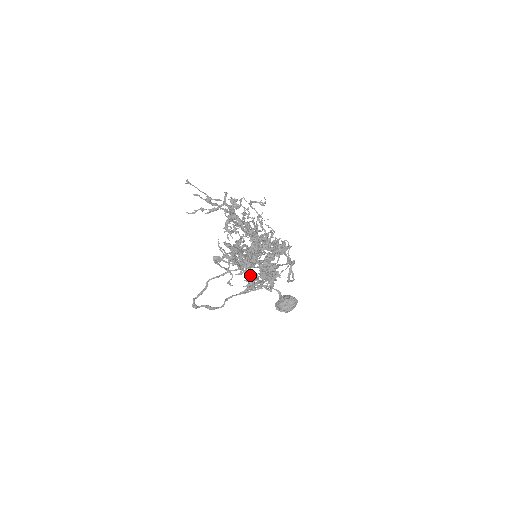
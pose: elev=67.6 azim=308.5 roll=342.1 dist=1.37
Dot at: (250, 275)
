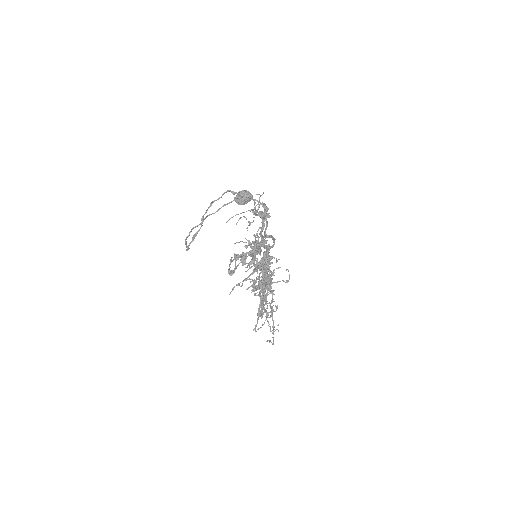
Dot at: (273, 321)
